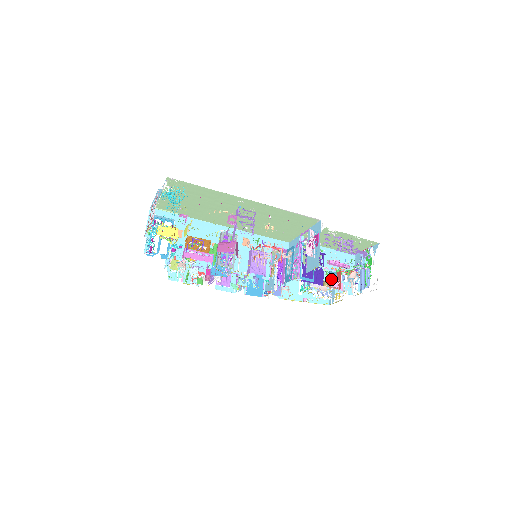
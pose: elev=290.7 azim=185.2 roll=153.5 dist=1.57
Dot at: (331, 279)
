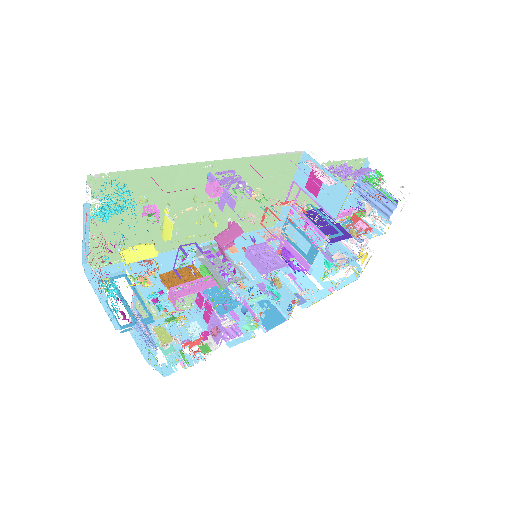
Dot at: occluded
